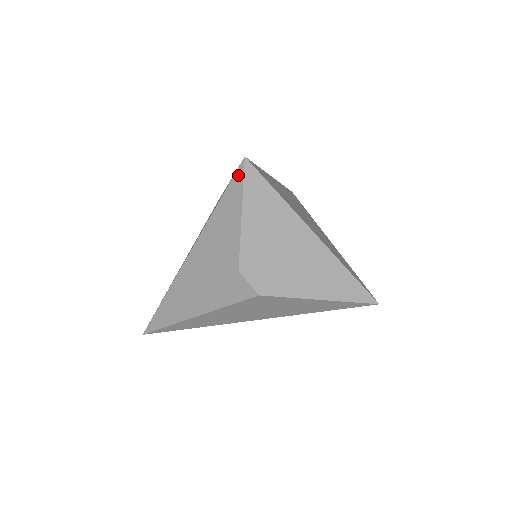
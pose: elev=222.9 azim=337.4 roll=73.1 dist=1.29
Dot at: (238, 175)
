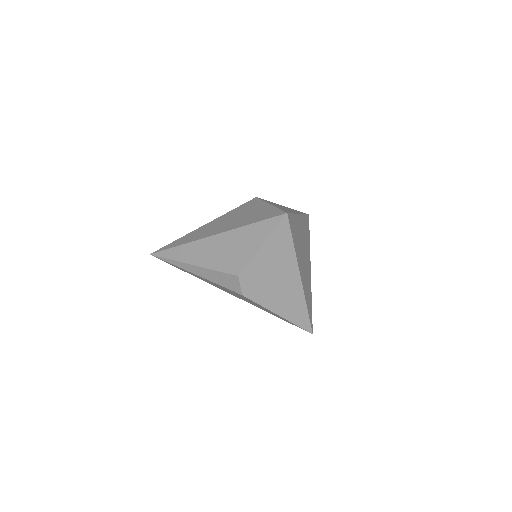
Dot at: (275, 220)
